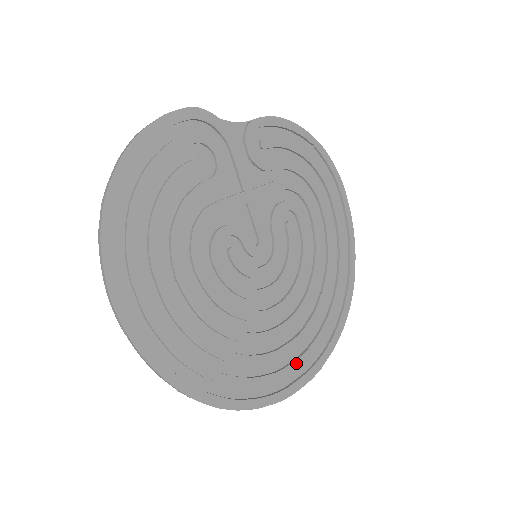
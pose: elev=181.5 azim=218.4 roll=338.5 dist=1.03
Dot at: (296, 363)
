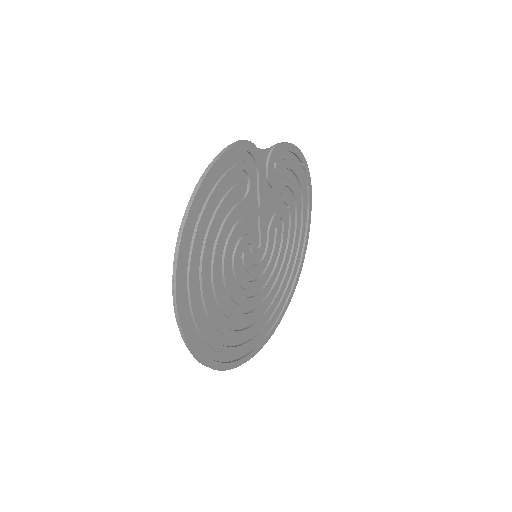
Dot at: (262, 332)
